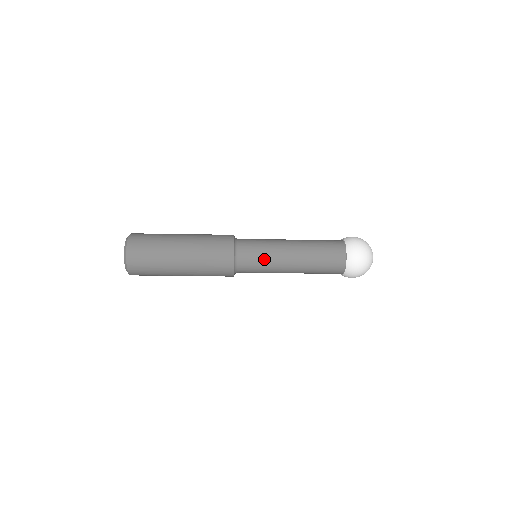
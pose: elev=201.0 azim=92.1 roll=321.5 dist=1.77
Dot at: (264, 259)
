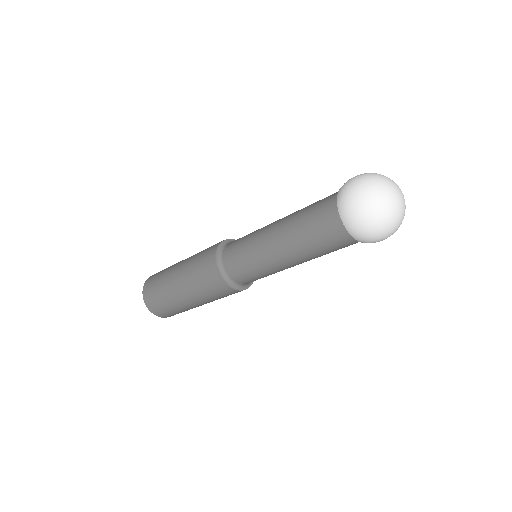
Dot at: (250, 262)
